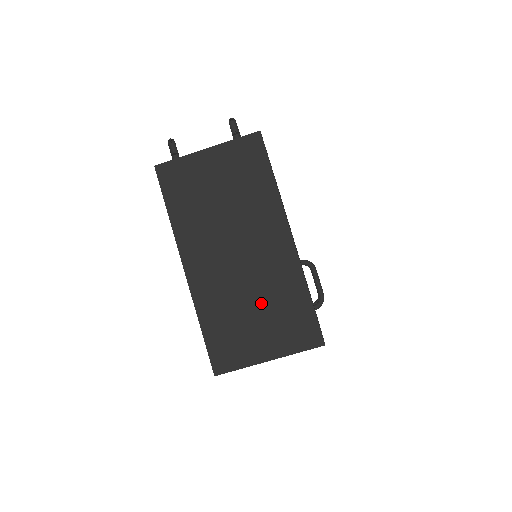
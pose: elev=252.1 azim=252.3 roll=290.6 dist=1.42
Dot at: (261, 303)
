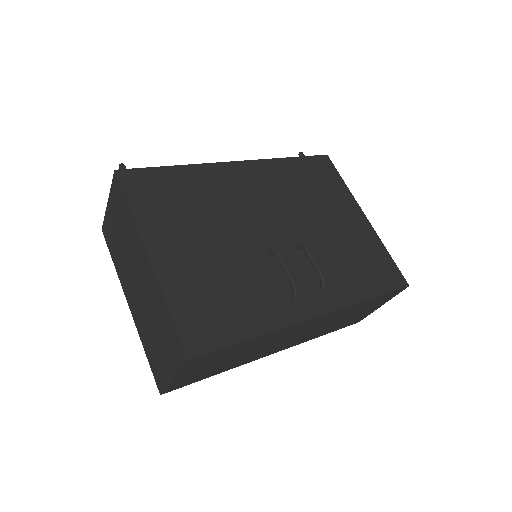
Dot at: (156, 325)
